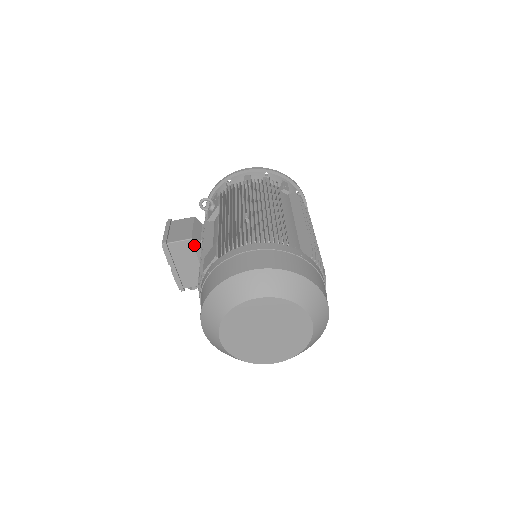
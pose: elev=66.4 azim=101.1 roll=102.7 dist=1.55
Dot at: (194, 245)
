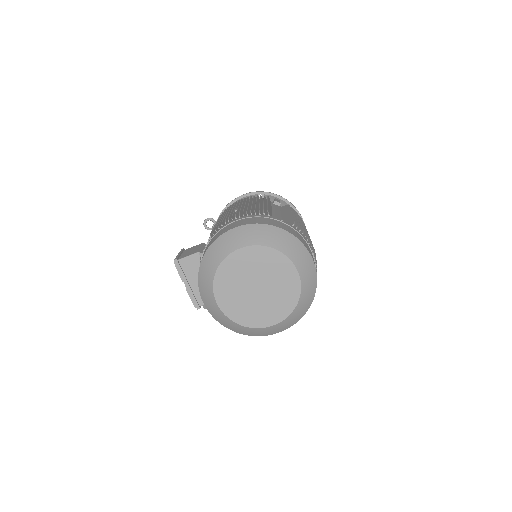
Dot at: occluded
